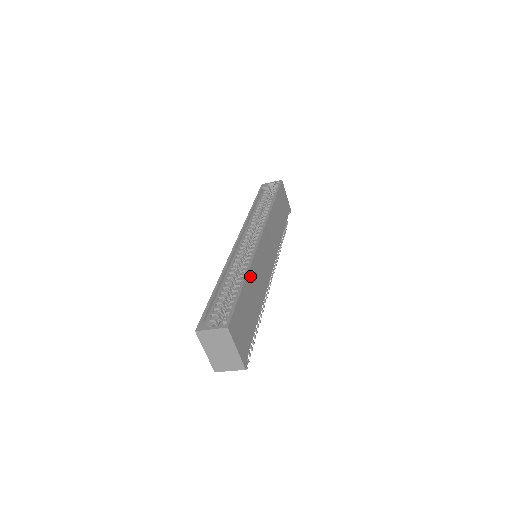
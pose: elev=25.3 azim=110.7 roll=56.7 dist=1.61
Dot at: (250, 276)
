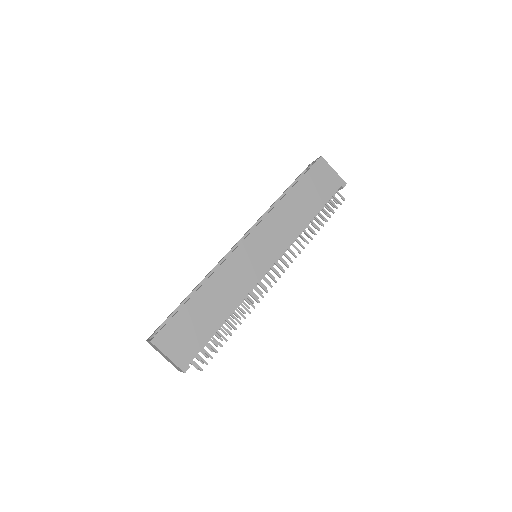
Dot at: (208, 287)
